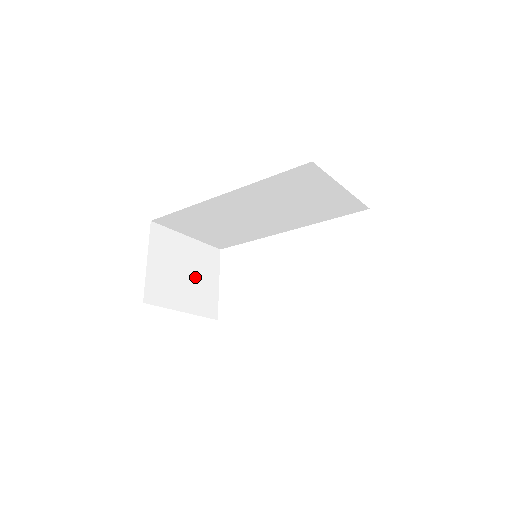
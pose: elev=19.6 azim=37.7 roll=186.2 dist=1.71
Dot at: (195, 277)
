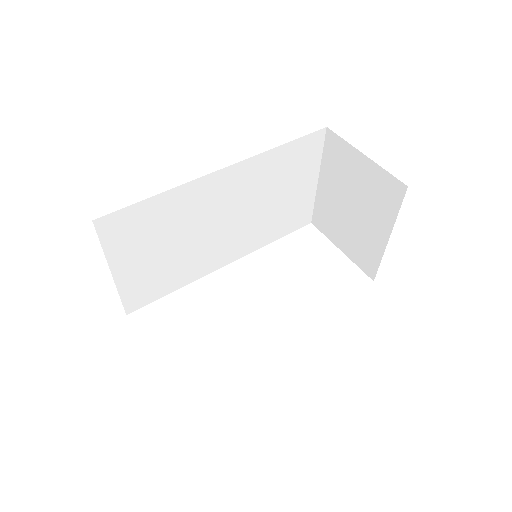
Dot at: occluded
